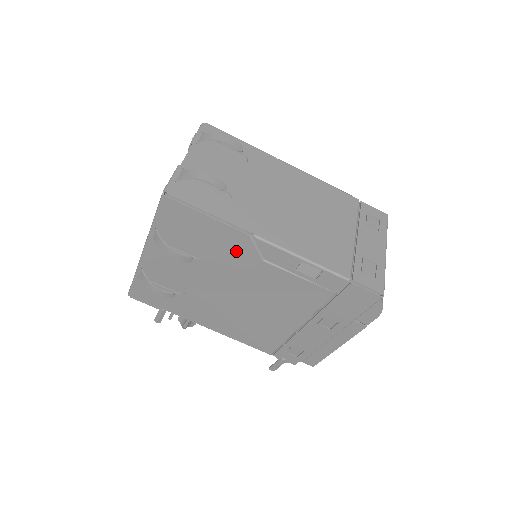
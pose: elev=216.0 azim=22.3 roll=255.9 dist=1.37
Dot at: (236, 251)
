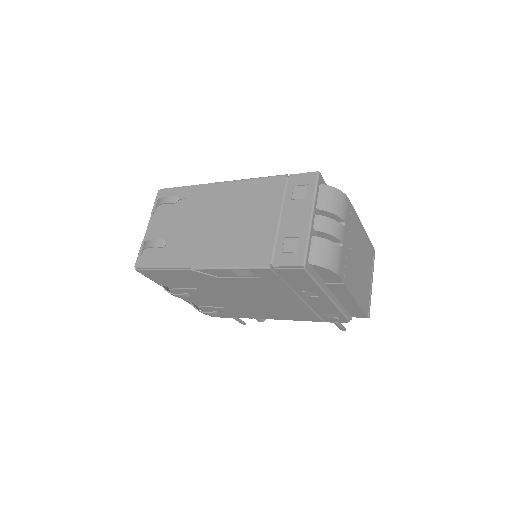
Dot at: (201, 279)
